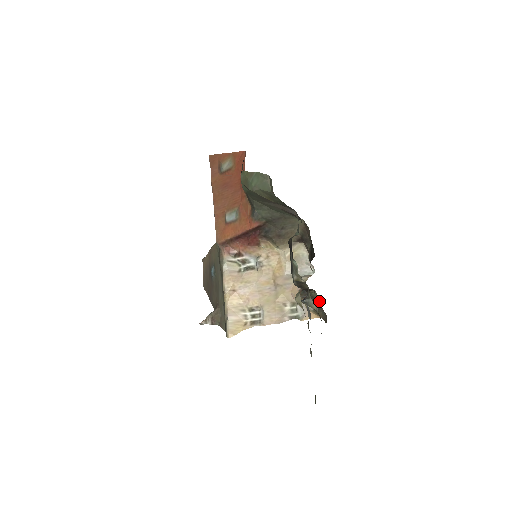
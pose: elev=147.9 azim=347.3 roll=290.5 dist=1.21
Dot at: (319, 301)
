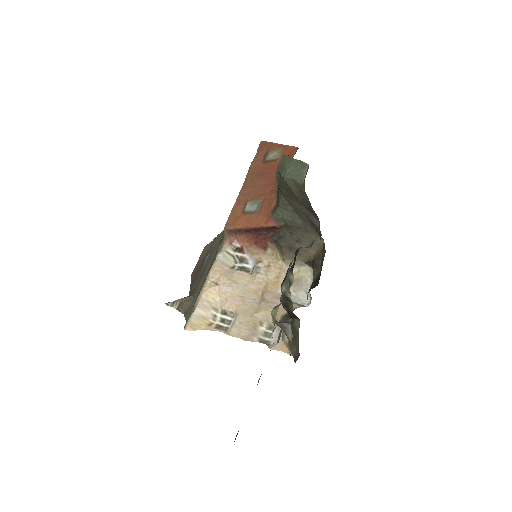
Dot at: occluded
